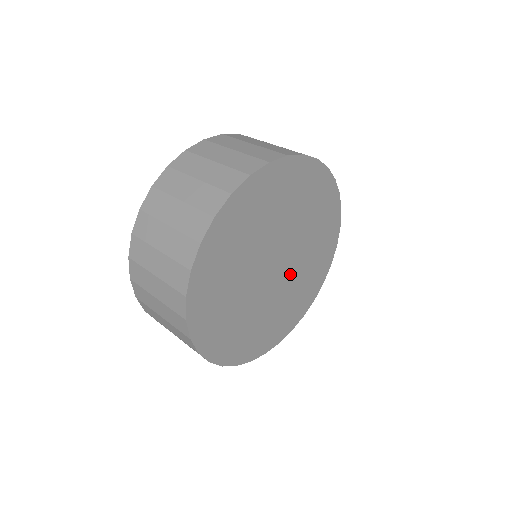
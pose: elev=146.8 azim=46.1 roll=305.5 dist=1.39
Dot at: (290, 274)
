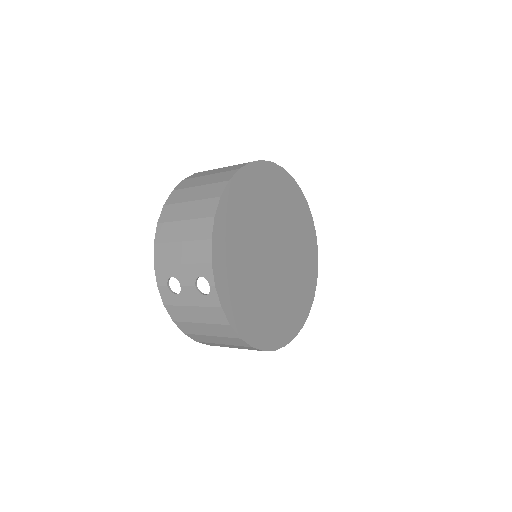
Dot at: (282, 279)
